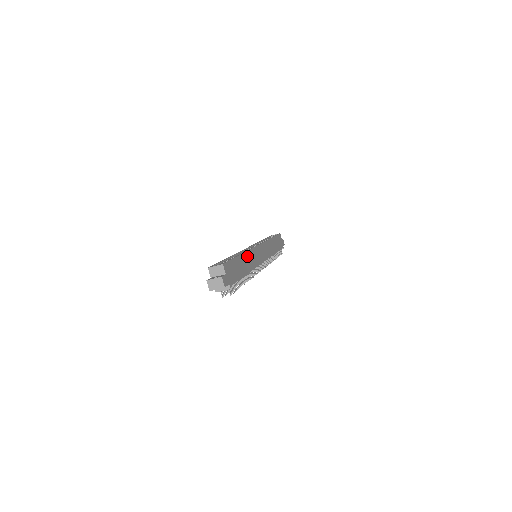
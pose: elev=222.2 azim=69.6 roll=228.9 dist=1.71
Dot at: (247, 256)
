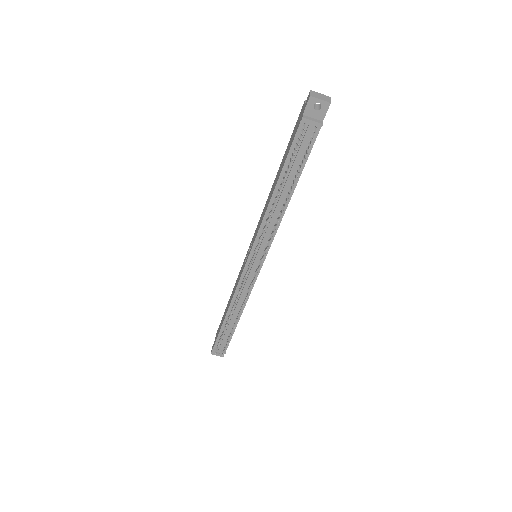
Dot at: occluded
